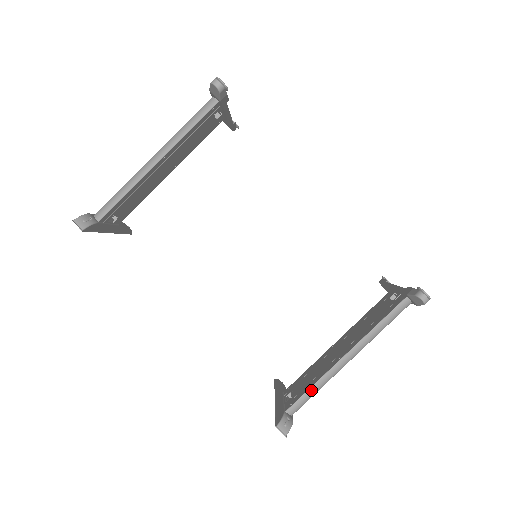
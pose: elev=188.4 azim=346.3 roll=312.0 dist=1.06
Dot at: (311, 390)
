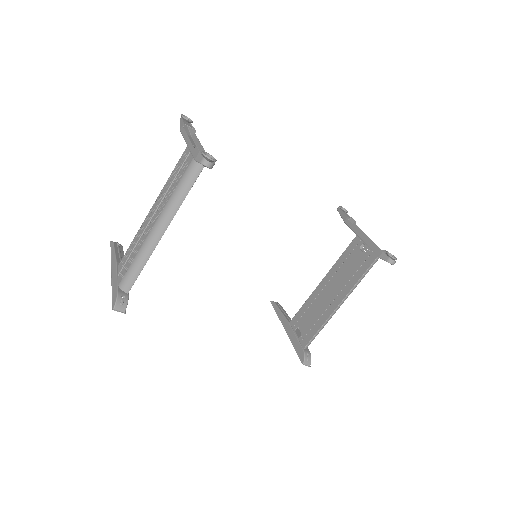
Dot at: occluded
